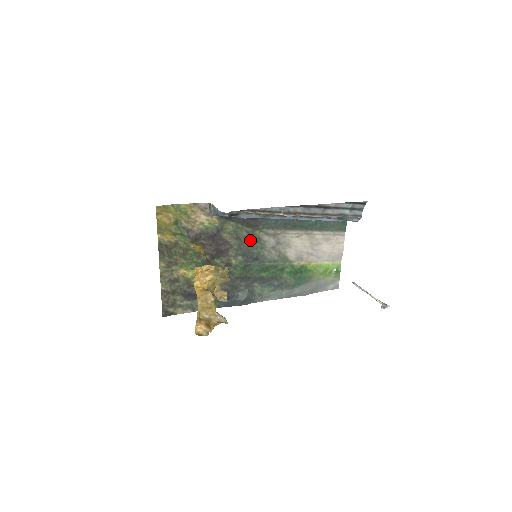
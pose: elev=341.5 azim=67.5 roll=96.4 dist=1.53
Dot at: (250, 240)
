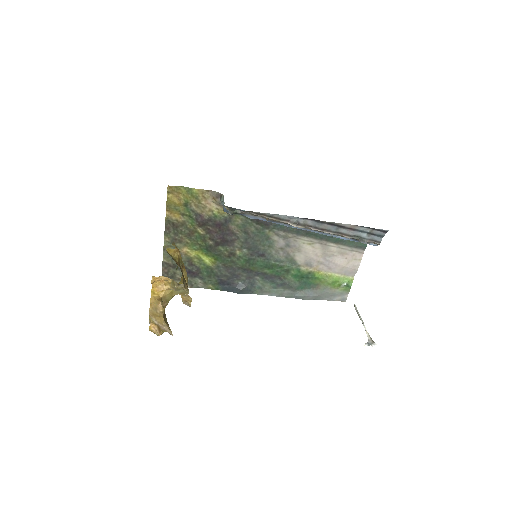
Dot at: (258, 236)
